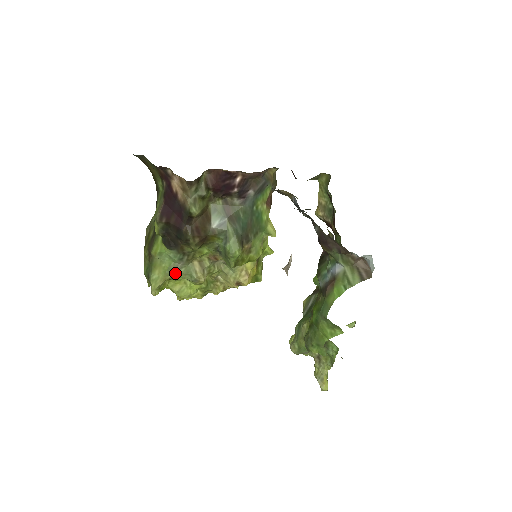
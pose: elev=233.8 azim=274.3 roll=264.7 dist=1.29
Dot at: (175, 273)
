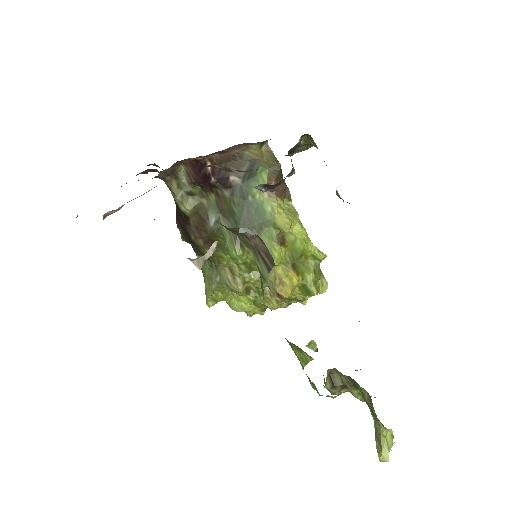
Dot at: (216, 282)
